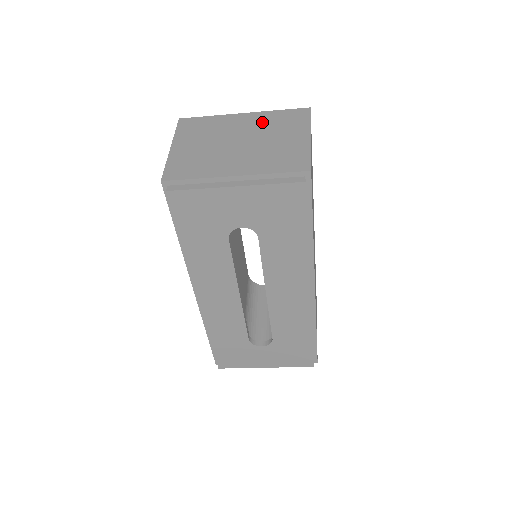
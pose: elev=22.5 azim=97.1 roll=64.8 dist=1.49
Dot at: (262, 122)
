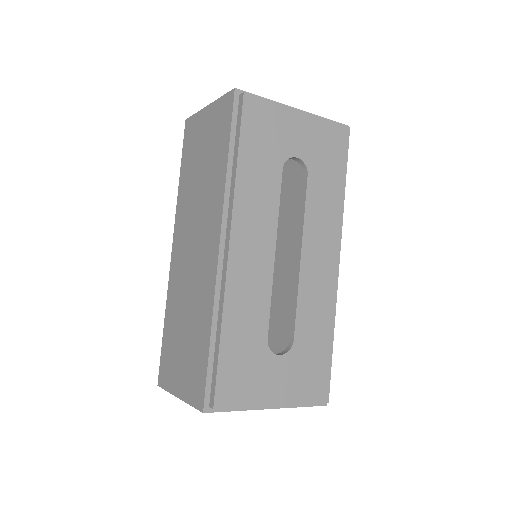
Dot at: occluded
